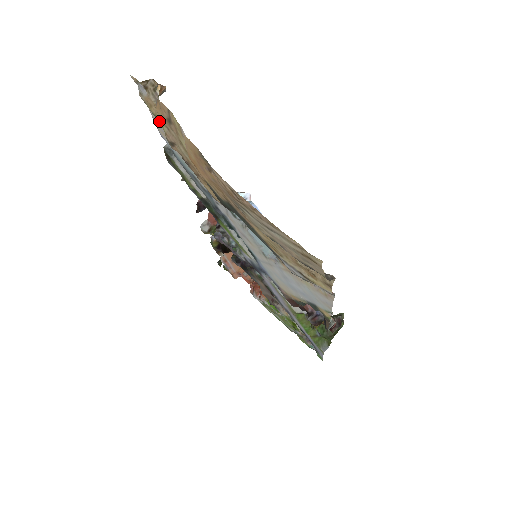
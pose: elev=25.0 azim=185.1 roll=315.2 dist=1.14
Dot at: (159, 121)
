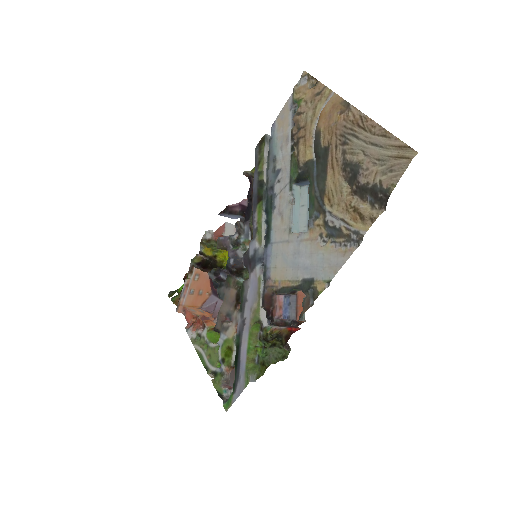
Dot at: (289, 109)
